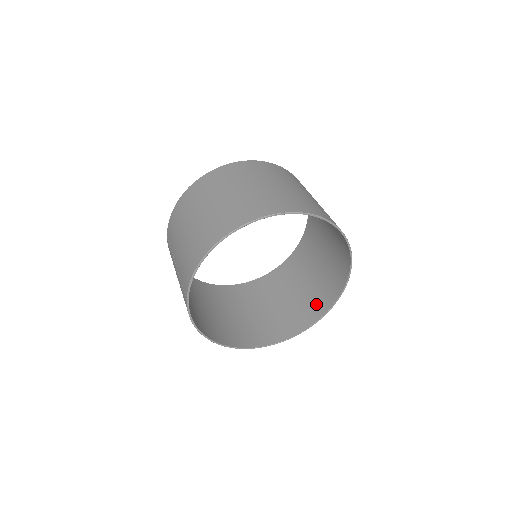
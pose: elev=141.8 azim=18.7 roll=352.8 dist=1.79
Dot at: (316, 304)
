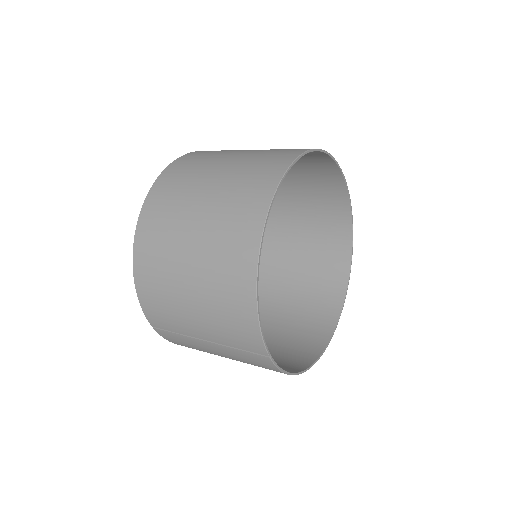
Dot at: (333, 247)
